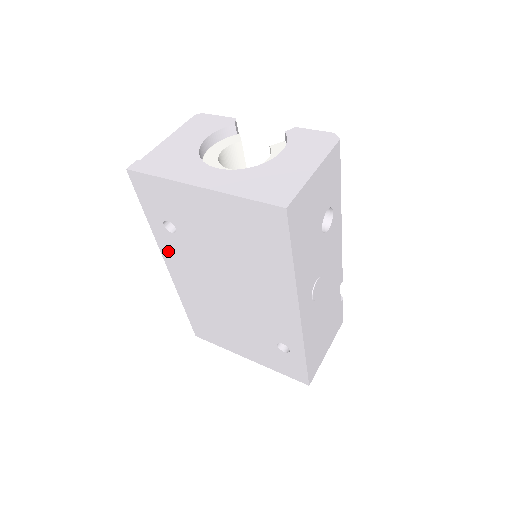
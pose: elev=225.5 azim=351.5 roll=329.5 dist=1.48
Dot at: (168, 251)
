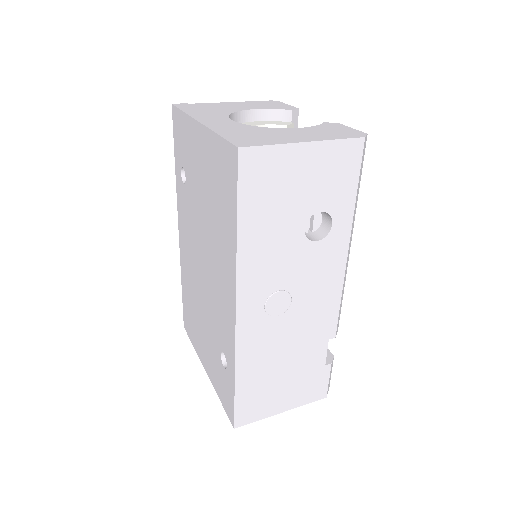
Dot at: (180, 207)
